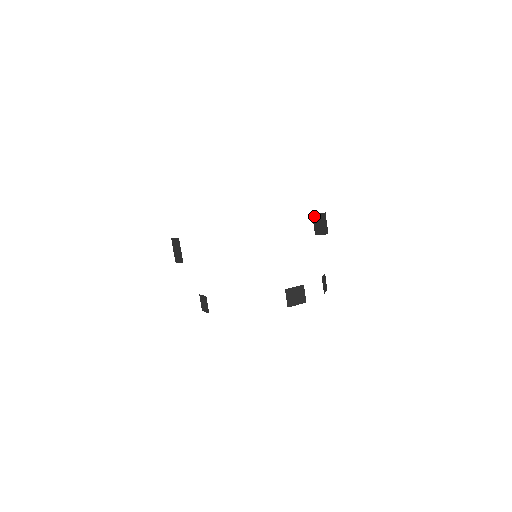
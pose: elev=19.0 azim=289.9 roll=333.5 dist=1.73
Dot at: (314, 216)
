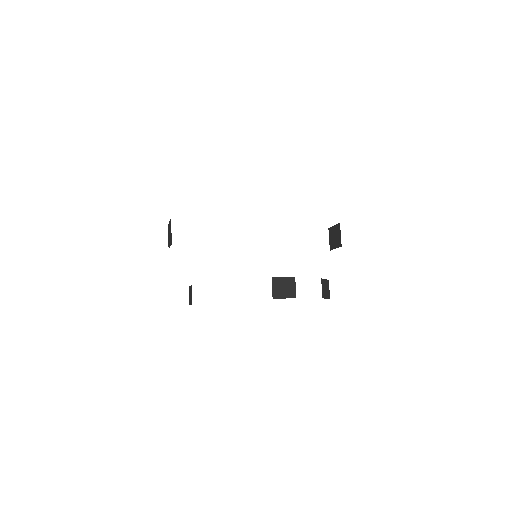
Dot at: (330, 230)
